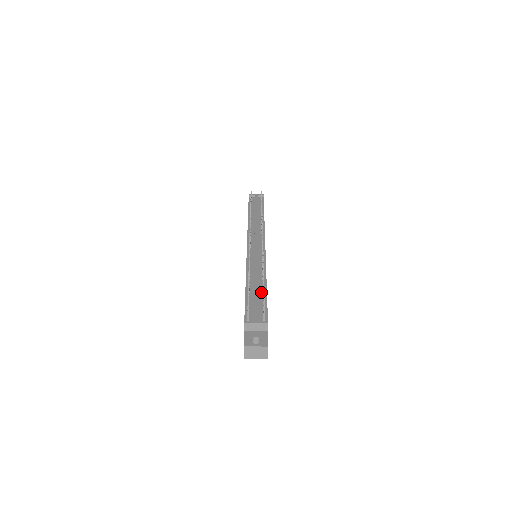
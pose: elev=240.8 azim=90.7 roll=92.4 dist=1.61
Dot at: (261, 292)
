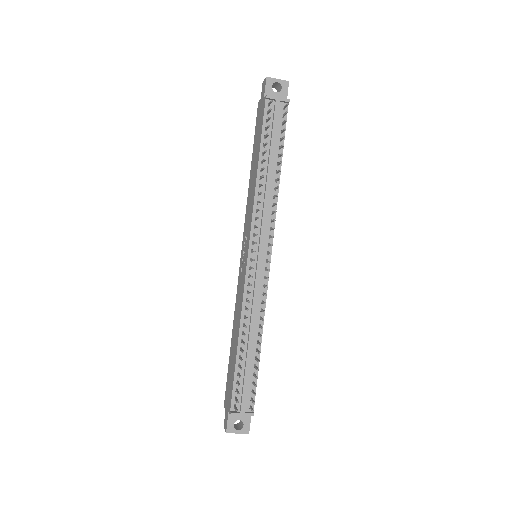
Dot at: (253, 359)
